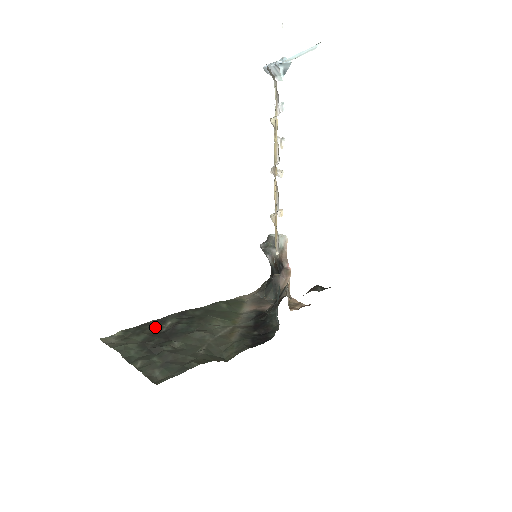
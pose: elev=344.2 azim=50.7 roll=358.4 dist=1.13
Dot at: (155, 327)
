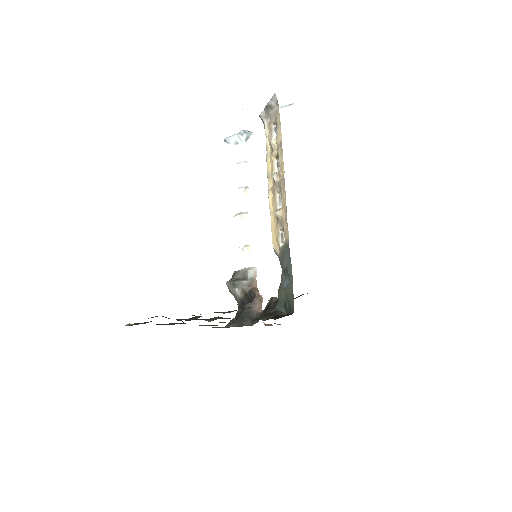
Dot at: occluded
